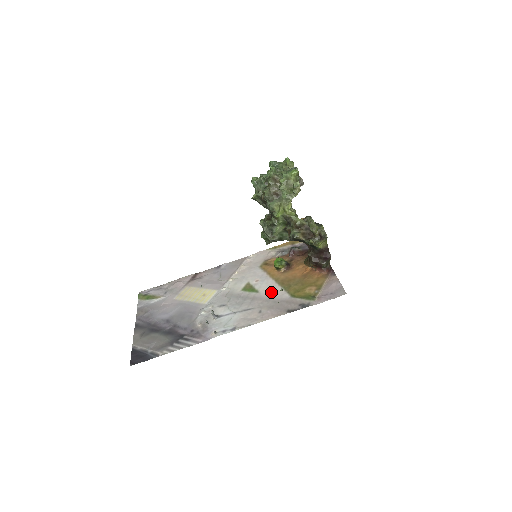
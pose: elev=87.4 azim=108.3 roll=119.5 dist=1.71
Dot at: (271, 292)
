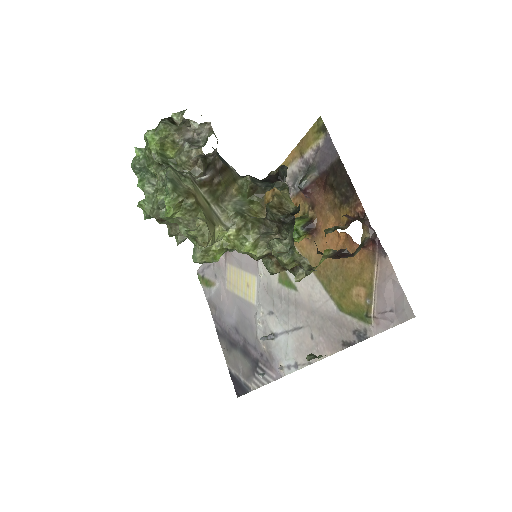
Dot at: (311, 293)
